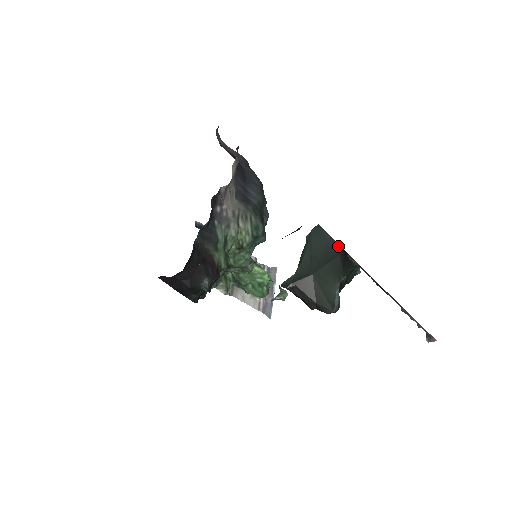
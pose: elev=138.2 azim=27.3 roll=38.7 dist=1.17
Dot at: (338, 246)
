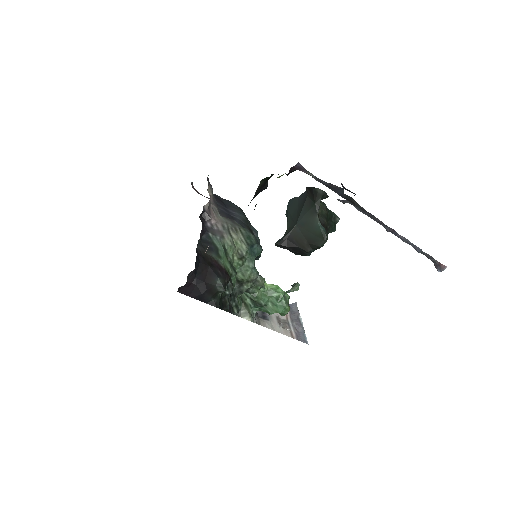
Dot at: (304, 193)
